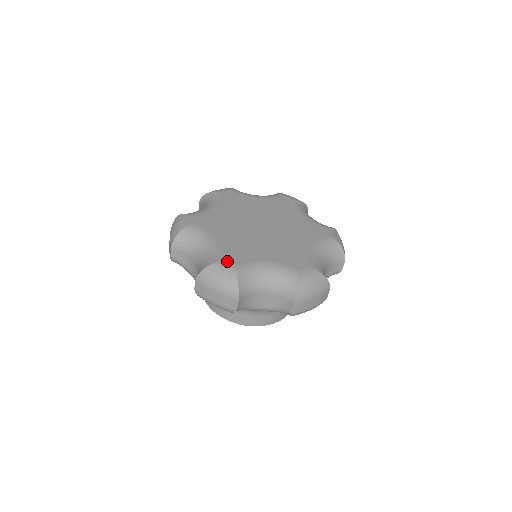
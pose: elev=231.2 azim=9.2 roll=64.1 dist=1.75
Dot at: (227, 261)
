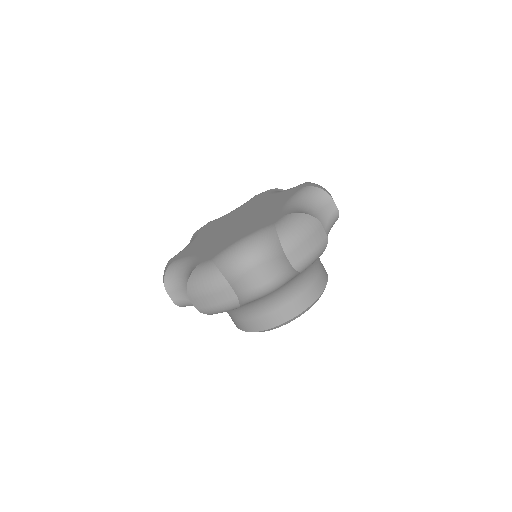
Dot at: (204, 261)
